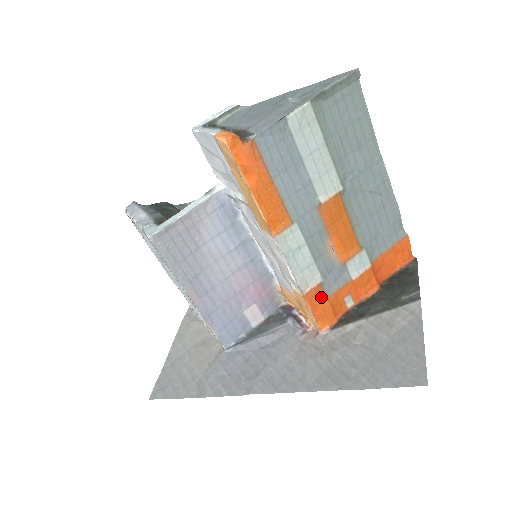
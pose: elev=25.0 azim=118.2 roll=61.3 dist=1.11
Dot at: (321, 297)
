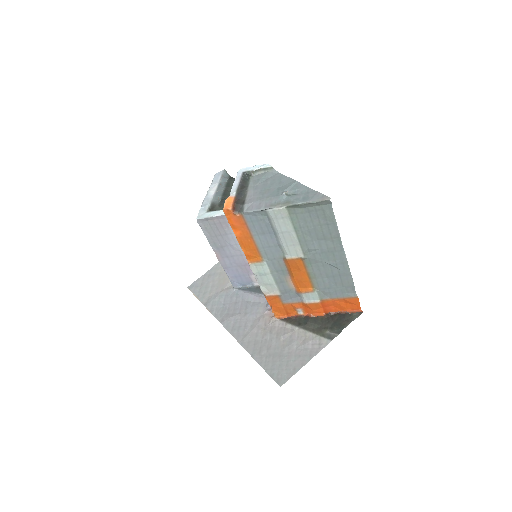
Dot at: (278, 301)
